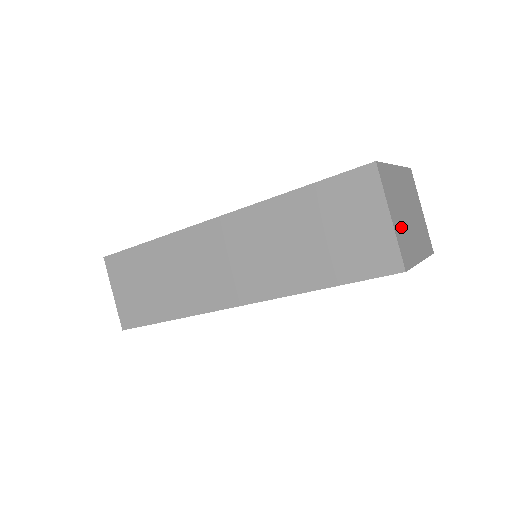
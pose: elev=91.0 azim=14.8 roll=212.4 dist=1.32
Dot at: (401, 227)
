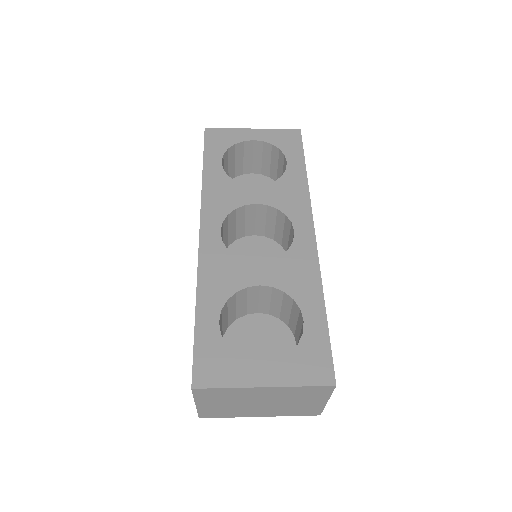
Dot at: (221, 407)
